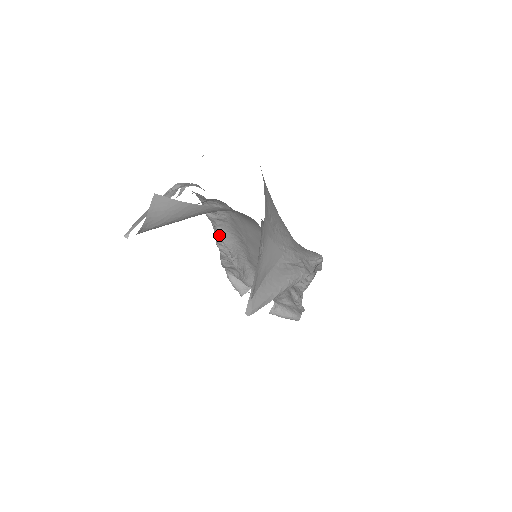
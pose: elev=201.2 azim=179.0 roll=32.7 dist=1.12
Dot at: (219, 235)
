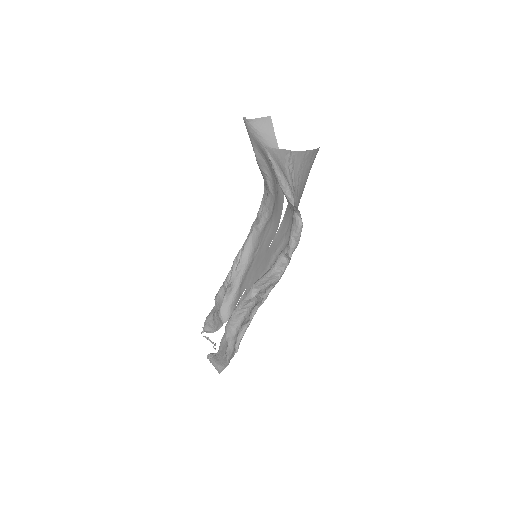
Dot at: (246, 242)
